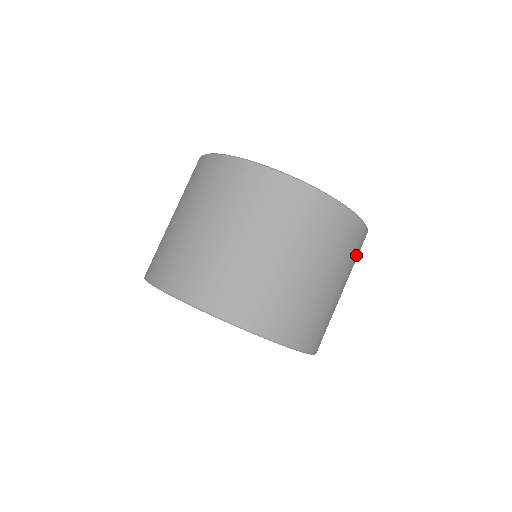
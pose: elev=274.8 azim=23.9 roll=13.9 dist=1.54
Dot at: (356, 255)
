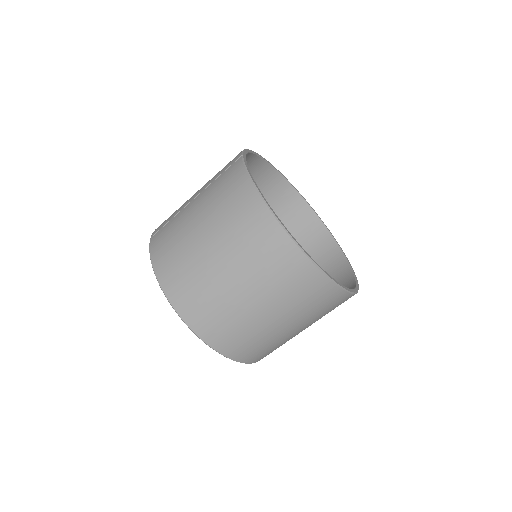
Dot at: occluded
